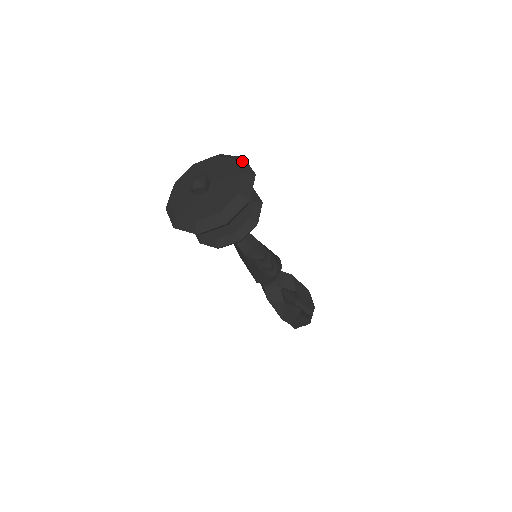
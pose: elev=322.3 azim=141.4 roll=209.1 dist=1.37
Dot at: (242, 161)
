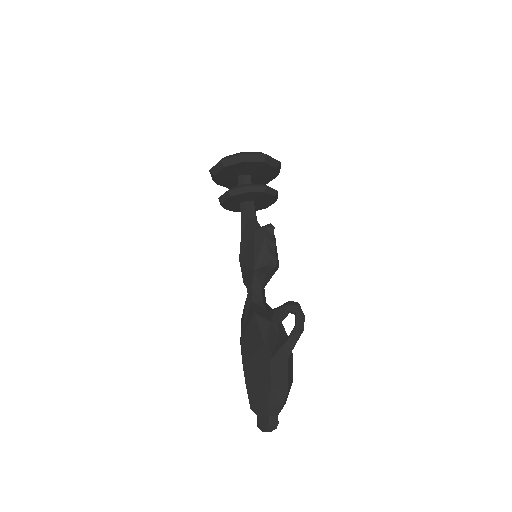
Dot at: occluded
